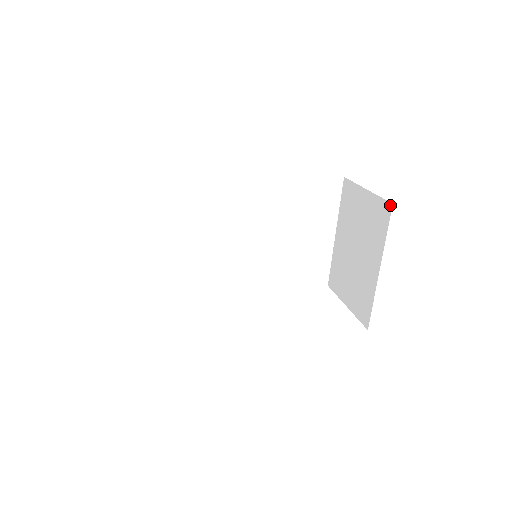
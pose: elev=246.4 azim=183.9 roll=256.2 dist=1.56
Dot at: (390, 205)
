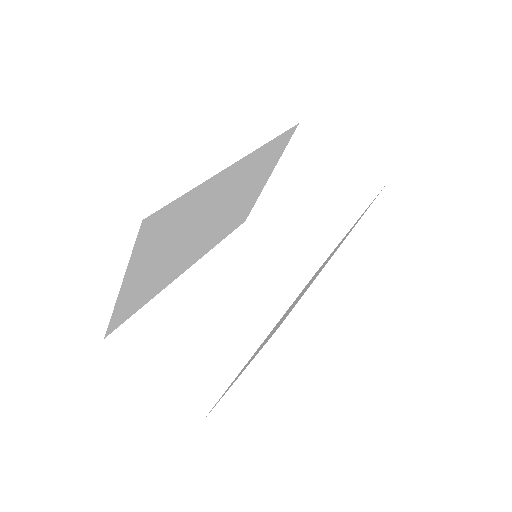
Dot at: (381, 185)
